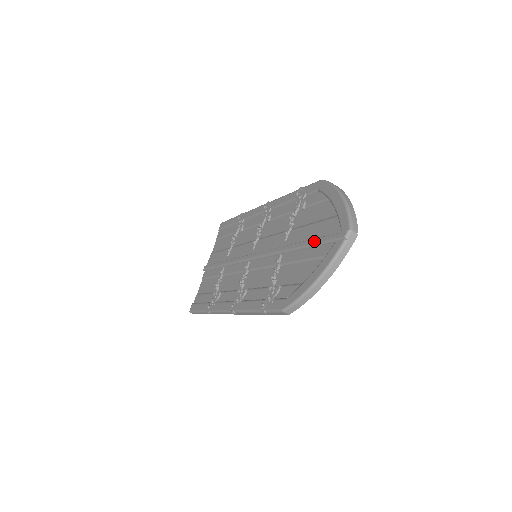
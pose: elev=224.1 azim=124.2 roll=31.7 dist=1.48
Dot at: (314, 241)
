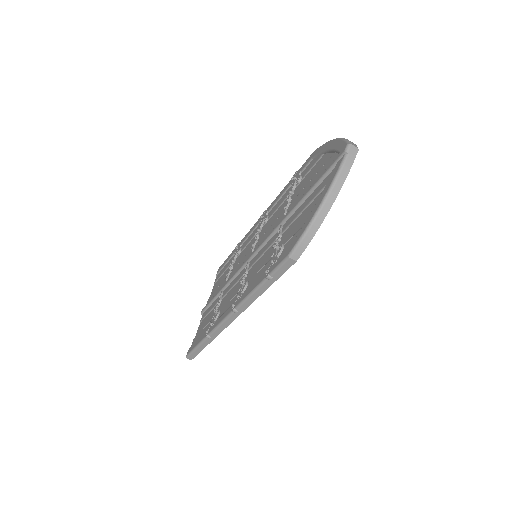
Dot at: (314, 183)
